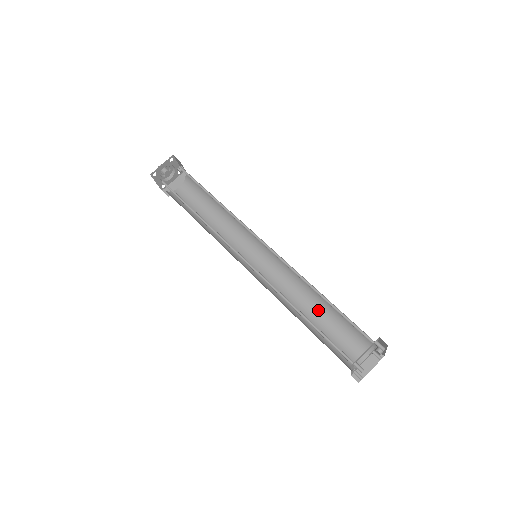
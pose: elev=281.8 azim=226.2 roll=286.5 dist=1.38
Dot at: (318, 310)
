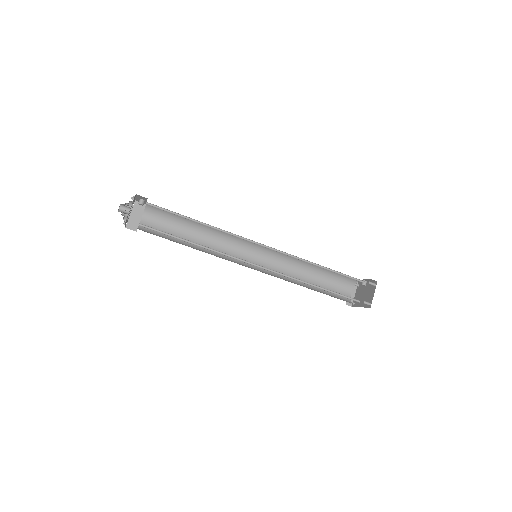
Dot at: (311, 274)
